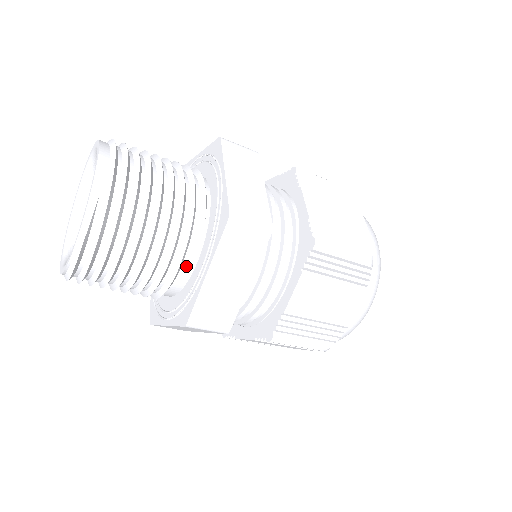
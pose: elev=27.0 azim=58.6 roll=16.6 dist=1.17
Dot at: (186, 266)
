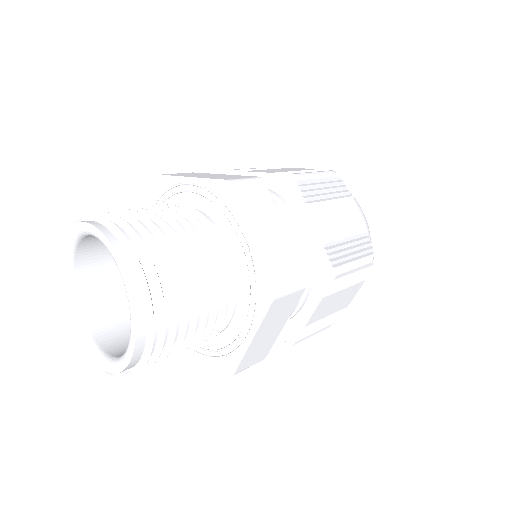
Dot at: occluded
